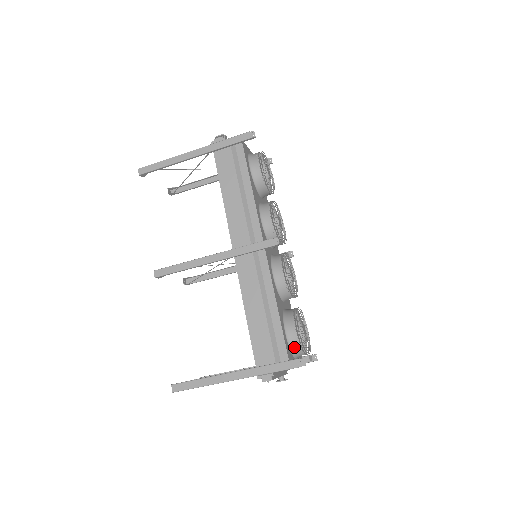
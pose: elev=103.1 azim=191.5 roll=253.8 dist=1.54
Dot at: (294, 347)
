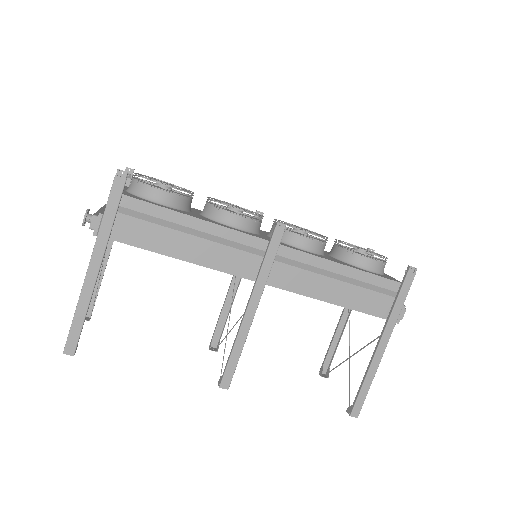
Dot at: (381, 269)
